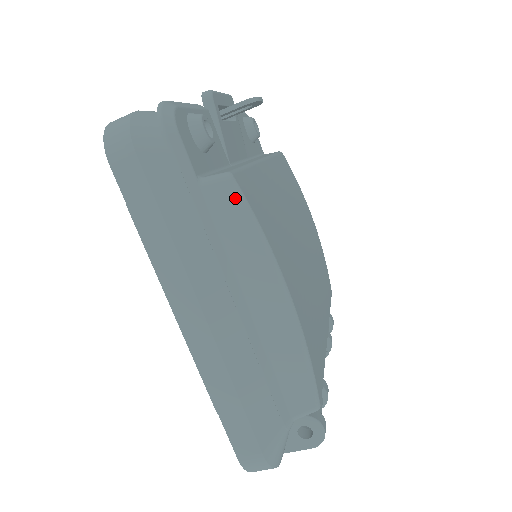
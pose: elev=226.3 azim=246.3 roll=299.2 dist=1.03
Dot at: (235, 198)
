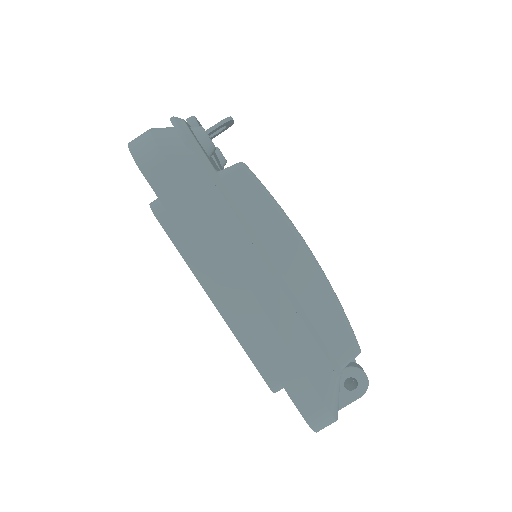
Dot at: (251, 181)
